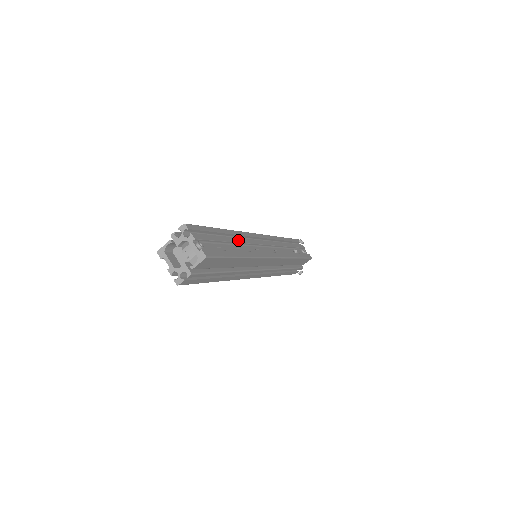
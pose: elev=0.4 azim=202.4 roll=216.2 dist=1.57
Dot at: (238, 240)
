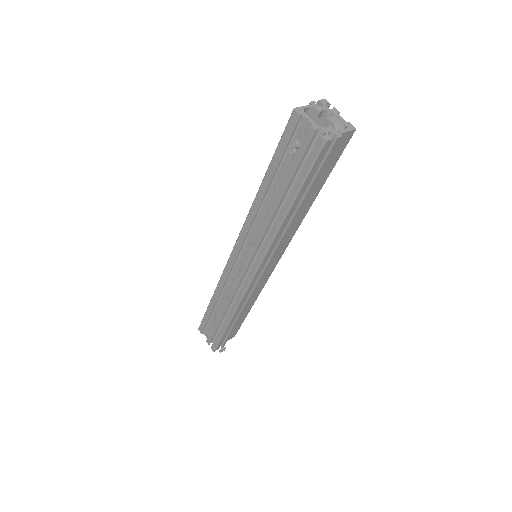
Dot at: occluded
